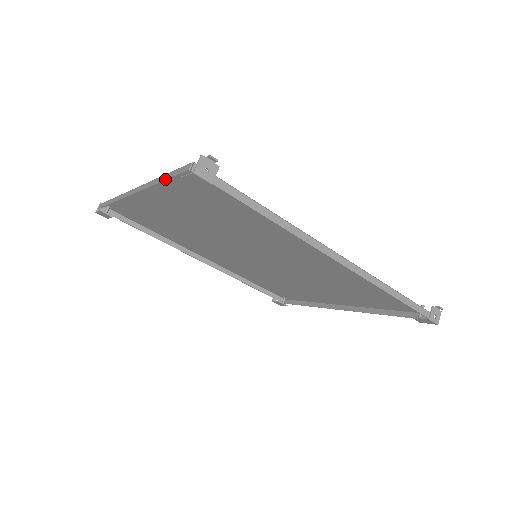
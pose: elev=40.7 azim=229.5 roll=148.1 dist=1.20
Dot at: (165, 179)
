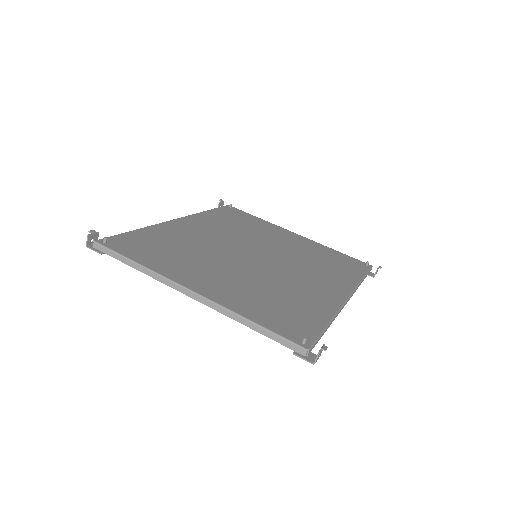
Dot at: (263, 334)
